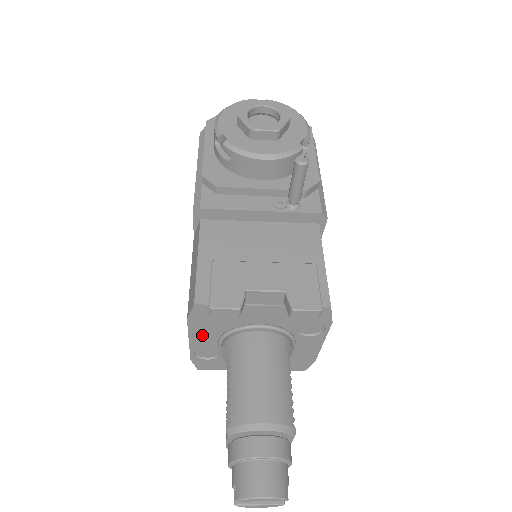
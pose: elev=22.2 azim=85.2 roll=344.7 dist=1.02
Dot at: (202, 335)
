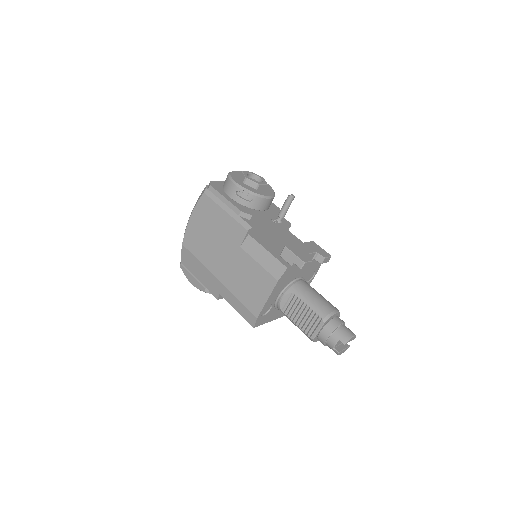
Dot at: (275, 293)
